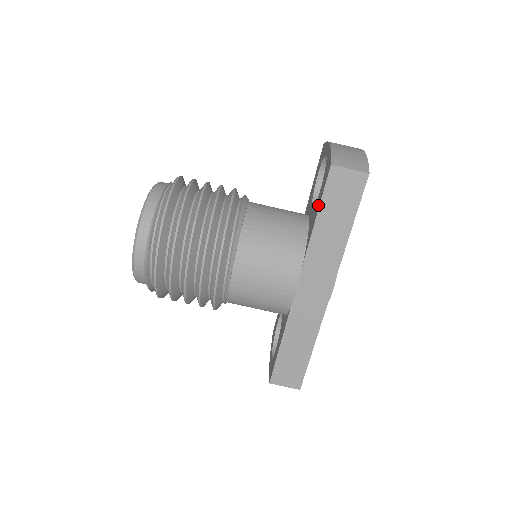
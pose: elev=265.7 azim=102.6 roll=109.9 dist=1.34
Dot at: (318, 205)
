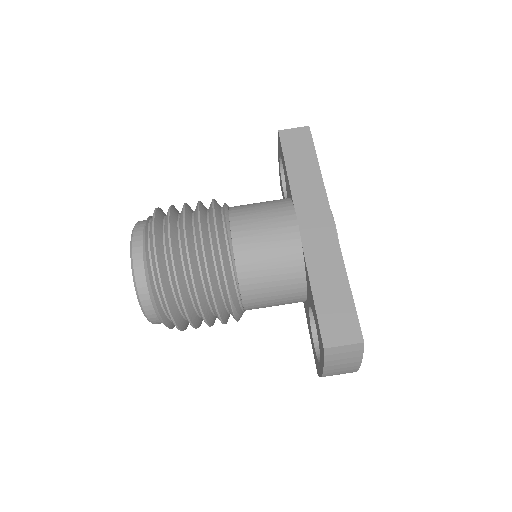
Dot at: (283, 162)
